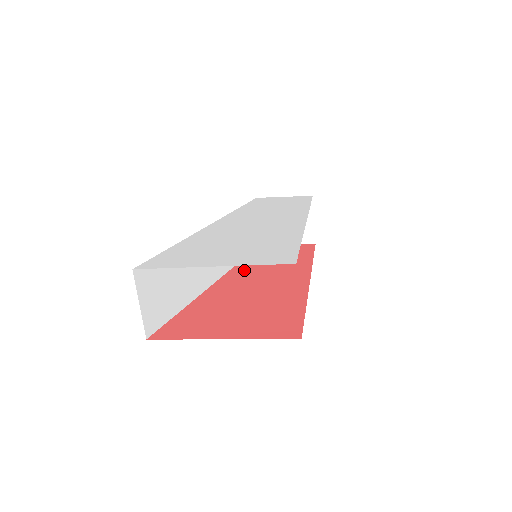
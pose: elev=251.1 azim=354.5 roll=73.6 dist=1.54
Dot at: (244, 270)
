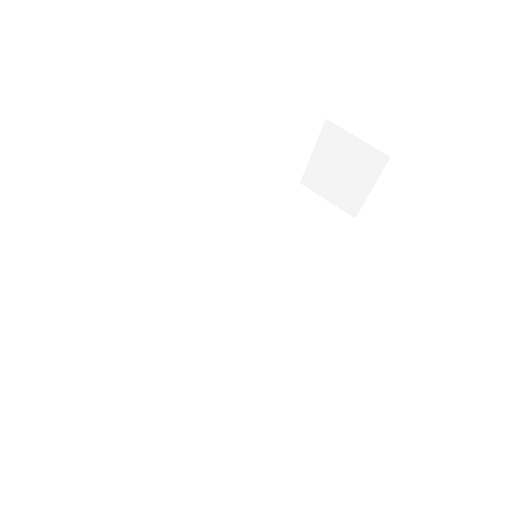
Dot at: occluded
